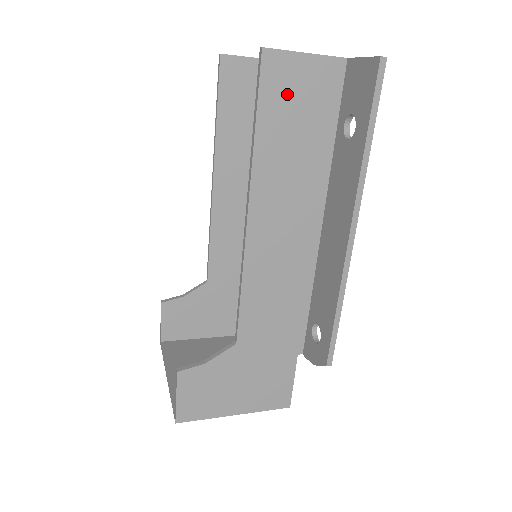
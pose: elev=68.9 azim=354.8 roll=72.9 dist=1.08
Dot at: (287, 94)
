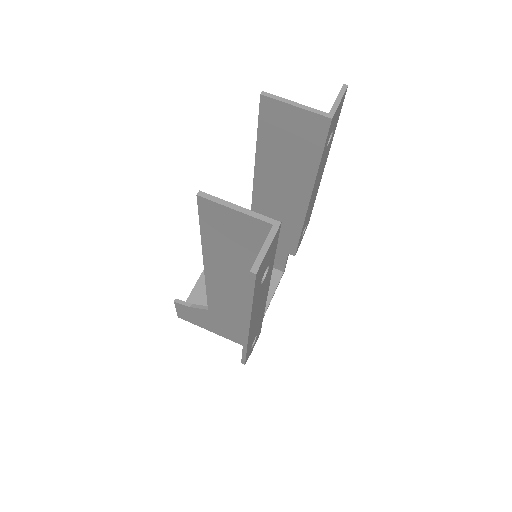
Dot at: (222, 224)
